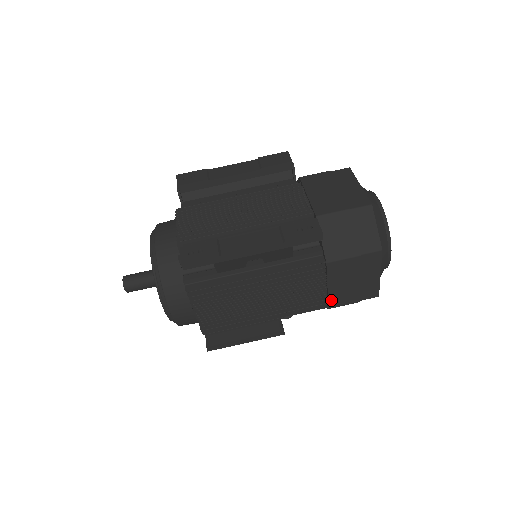
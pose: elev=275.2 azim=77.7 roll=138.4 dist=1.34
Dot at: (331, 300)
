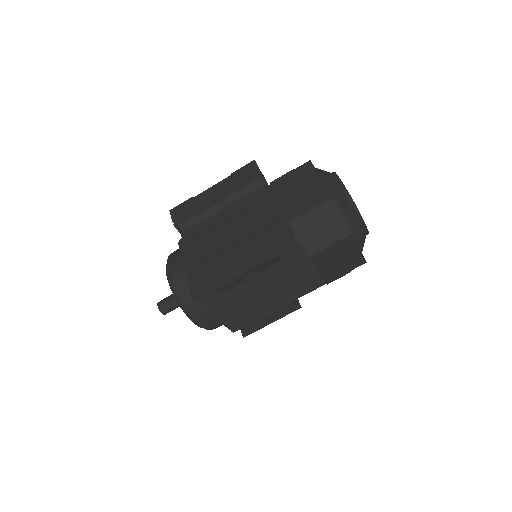
Dot at: (326, 279)
